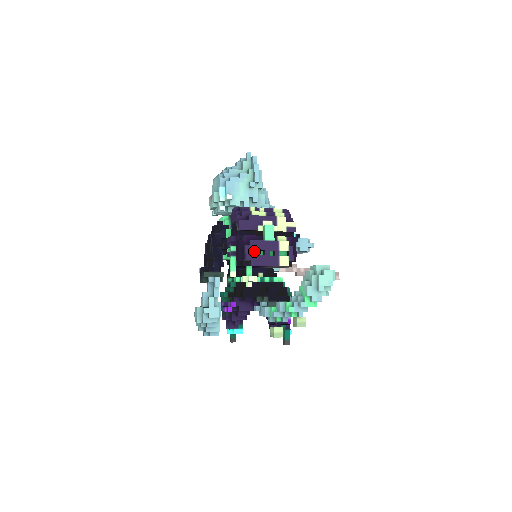
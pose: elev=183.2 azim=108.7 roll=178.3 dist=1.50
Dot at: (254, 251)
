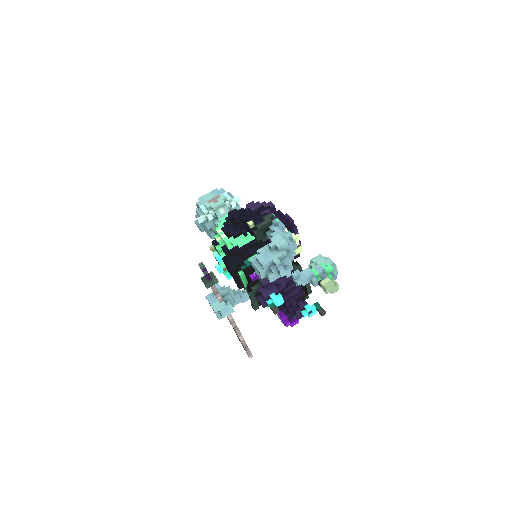
Dot at: occluded
